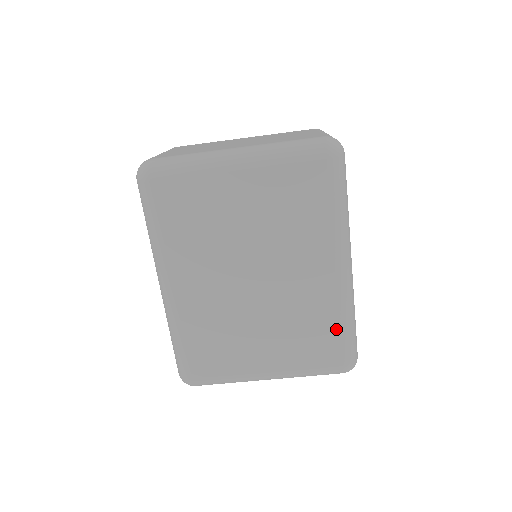
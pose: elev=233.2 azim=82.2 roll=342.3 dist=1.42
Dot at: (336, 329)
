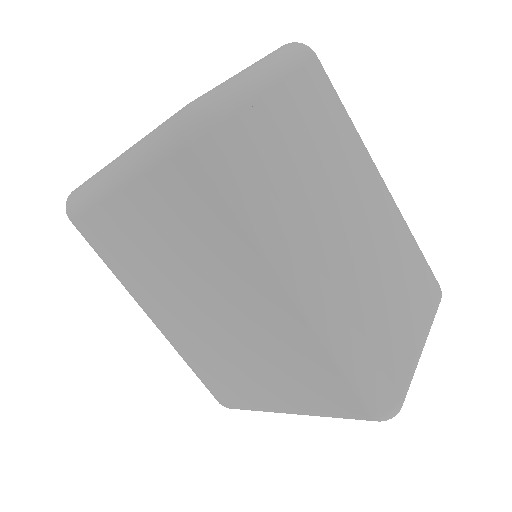
Dot at: (333, 370)
